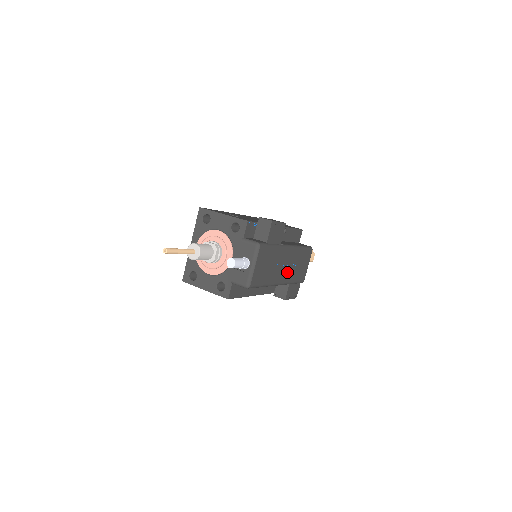
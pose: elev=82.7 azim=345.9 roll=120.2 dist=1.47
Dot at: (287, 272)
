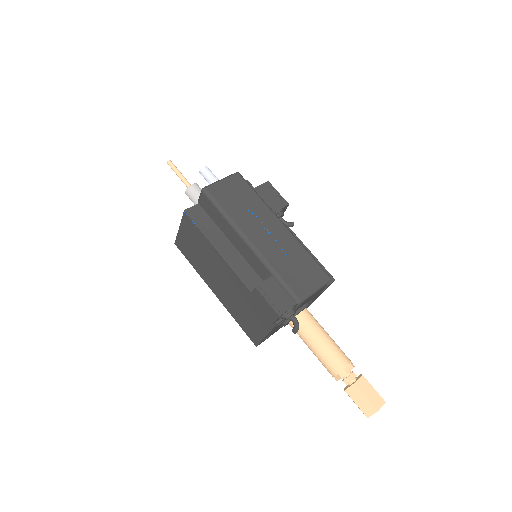
Dot at: (269, 245)
